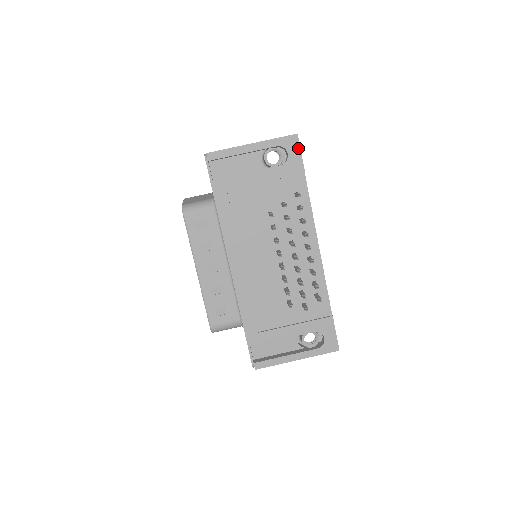
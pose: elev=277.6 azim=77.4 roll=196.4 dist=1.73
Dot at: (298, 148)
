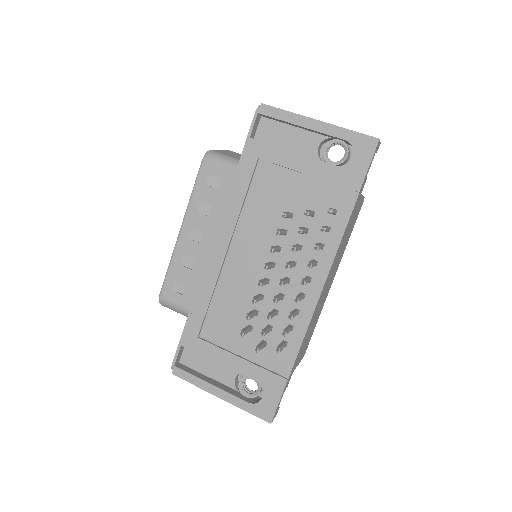
Dot at: (369, 157)
